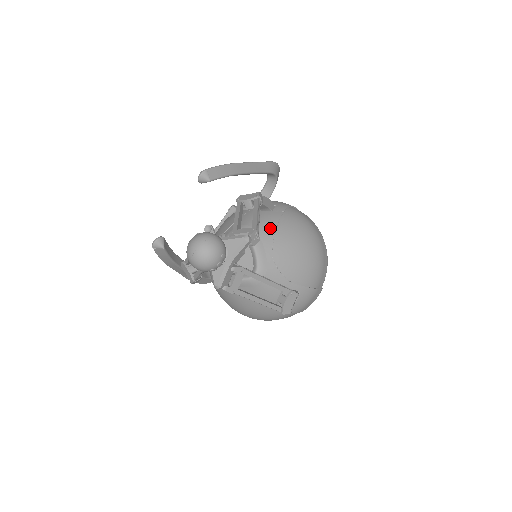
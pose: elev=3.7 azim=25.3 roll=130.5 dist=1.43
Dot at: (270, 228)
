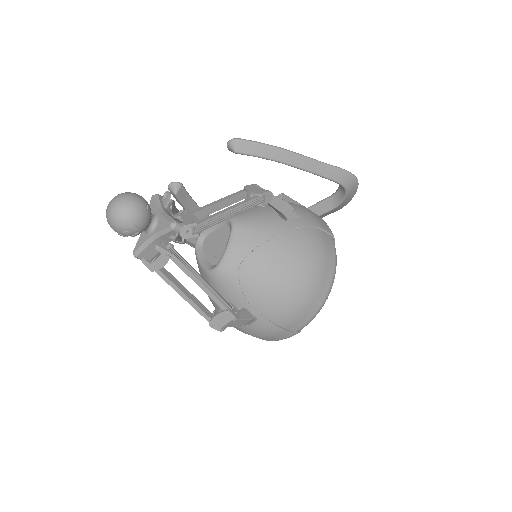
Dot at: (262, 235)
